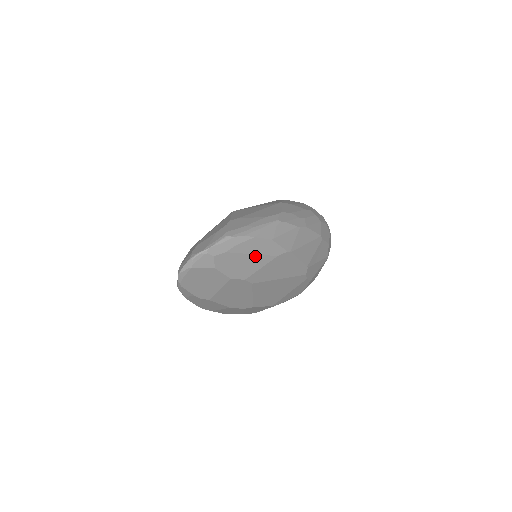
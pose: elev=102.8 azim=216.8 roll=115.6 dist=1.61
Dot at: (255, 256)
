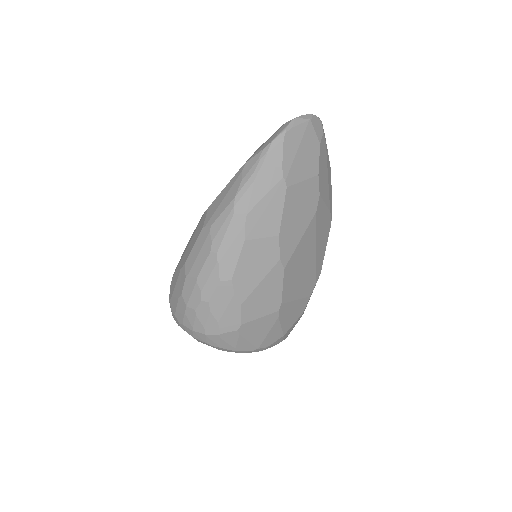
Dot at: (327, 184)
